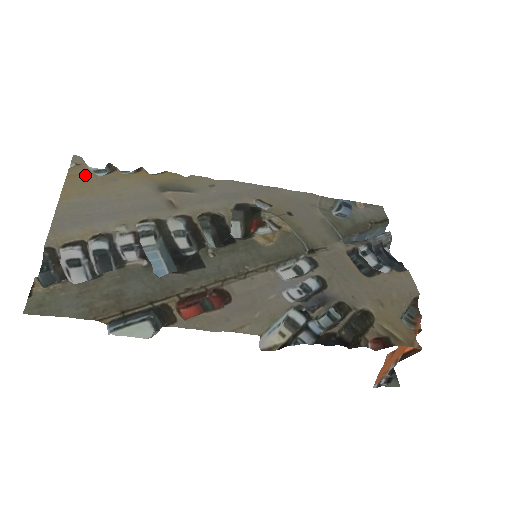
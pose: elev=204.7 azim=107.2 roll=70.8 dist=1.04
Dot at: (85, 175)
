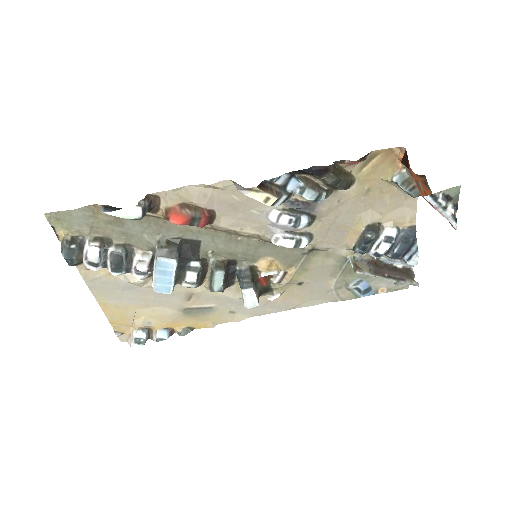
Dot at: (125, 324)
